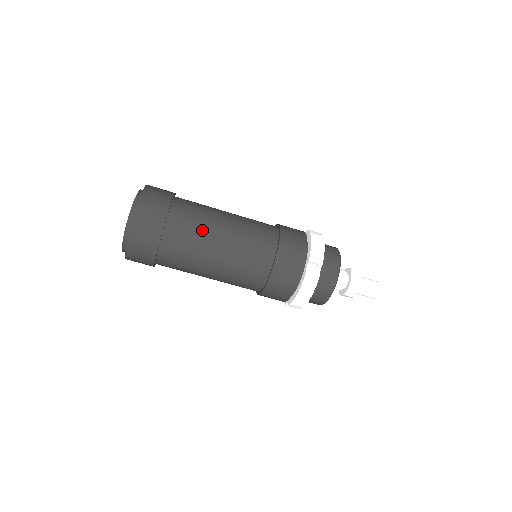
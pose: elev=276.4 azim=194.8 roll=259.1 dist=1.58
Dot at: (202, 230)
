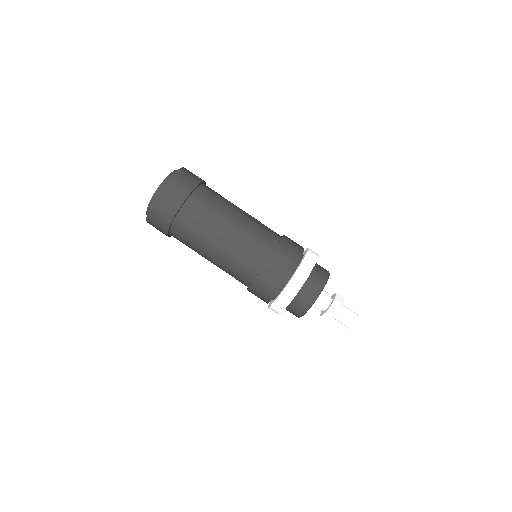
Dot at: (222, 206)
